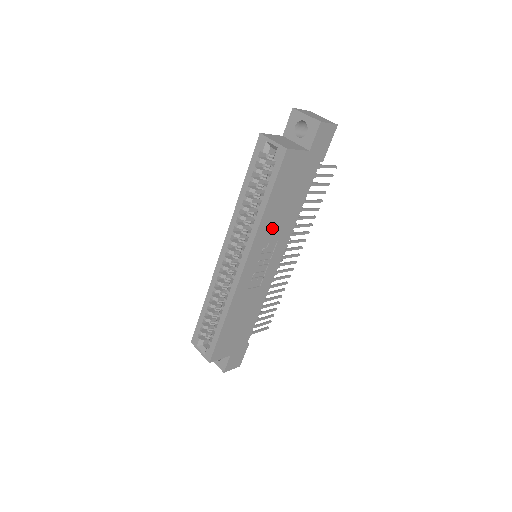
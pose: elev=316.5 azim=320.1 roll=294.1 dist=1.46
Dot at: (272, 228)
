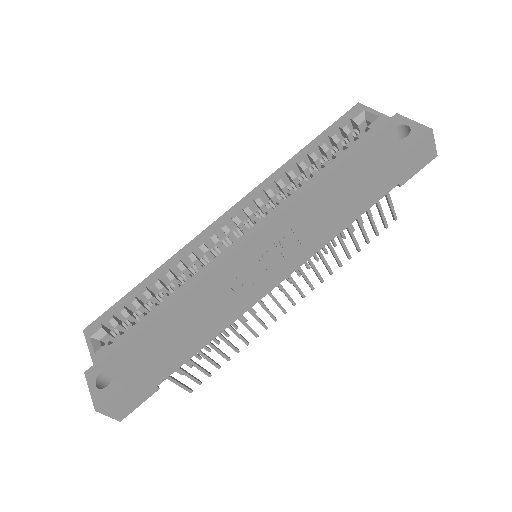
Dot at: (310, 216)
